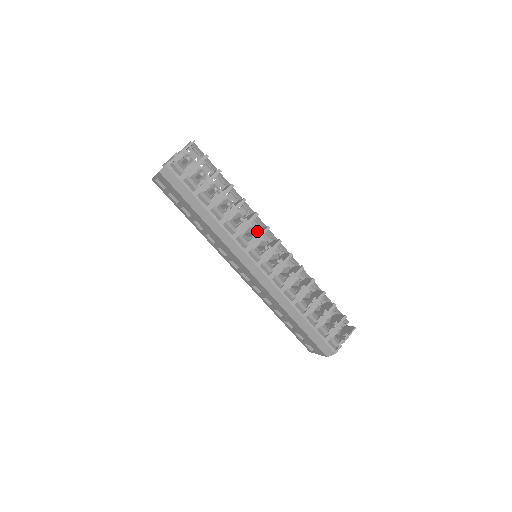
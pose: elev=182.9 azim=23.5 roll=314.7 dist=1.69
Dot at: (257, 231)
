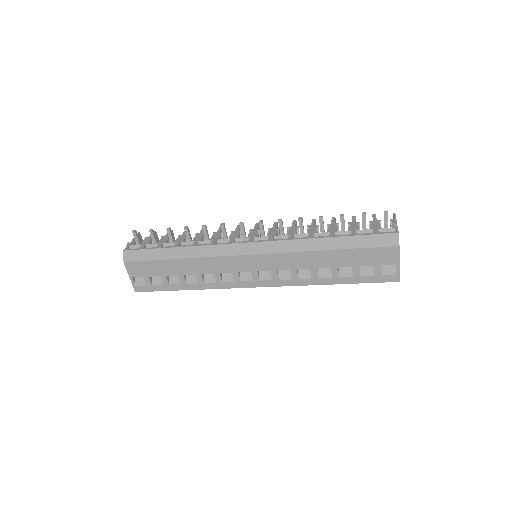
Dot at: occluded
